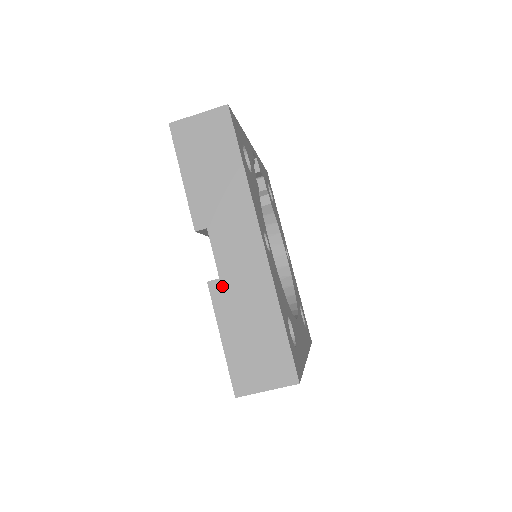
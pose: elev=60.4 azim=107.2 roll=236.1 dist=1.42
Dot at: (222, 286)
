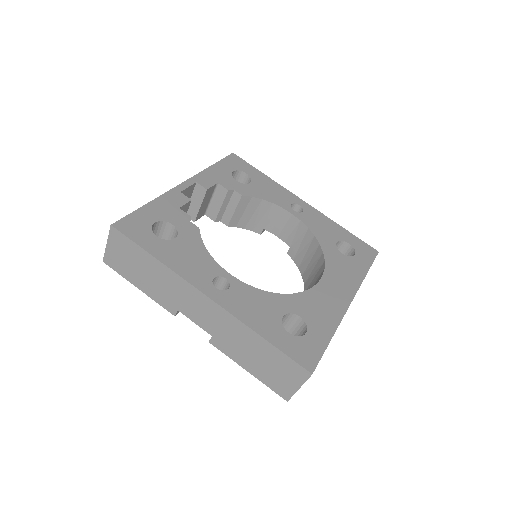
Dot at: (217, 340)
